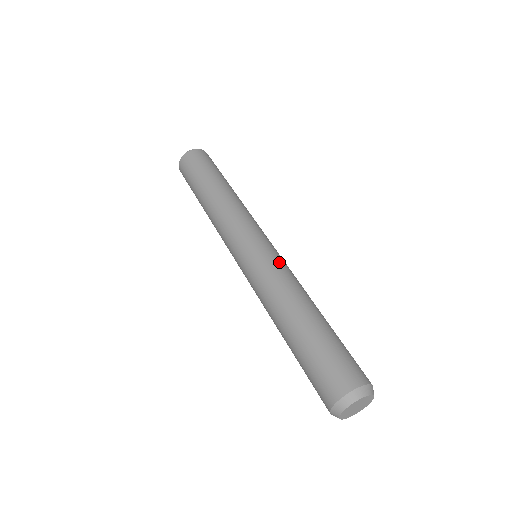
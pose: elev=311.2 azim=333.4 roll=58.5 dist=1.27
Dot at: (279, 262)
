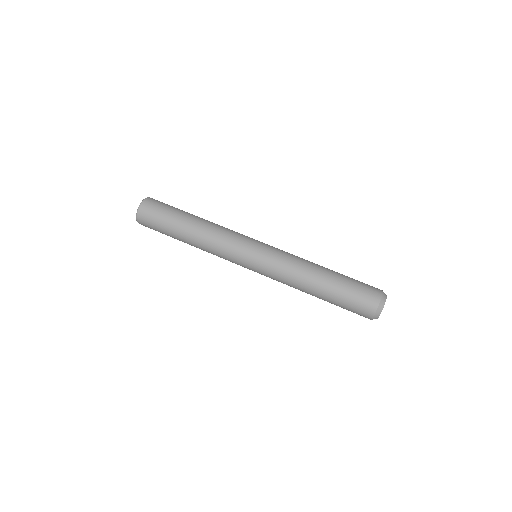
Dot at: (274, 266)
